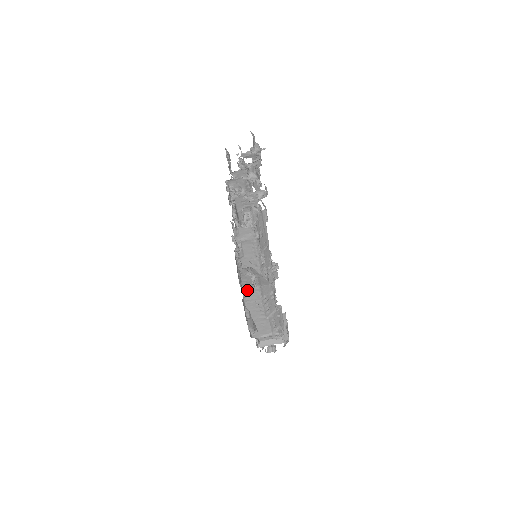
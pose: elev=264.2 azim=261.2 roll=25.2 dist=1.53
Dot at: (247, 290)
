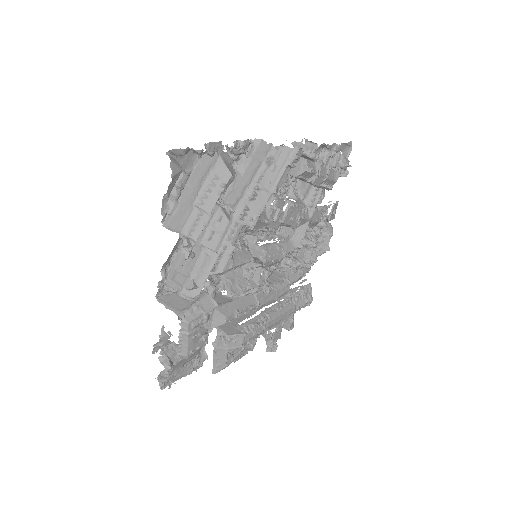
Dot at: occluded
